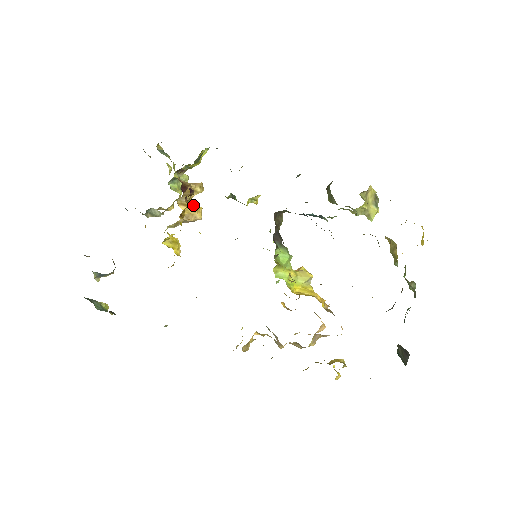
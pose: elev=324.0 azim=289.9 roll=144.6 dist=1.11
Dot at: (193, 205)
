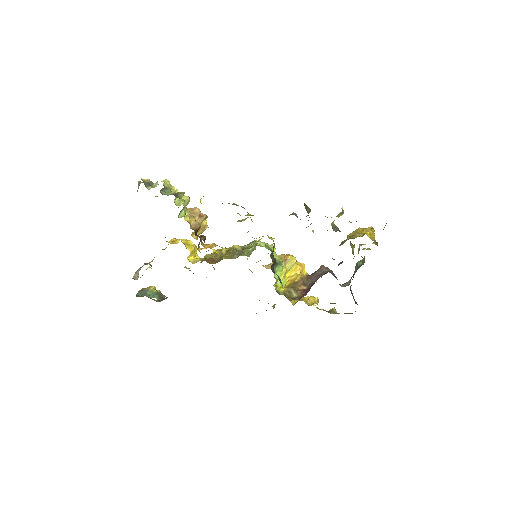
Dot at: (202, 227)
